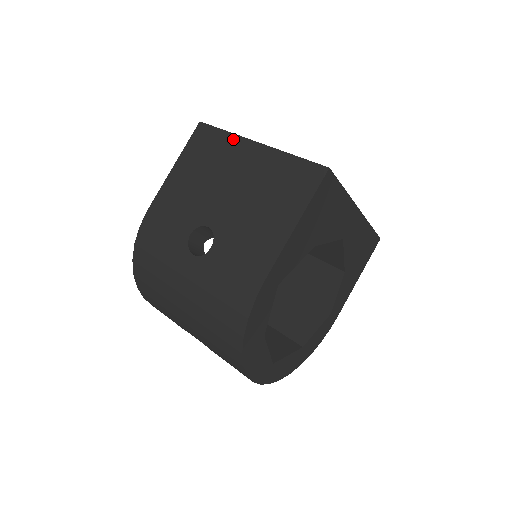
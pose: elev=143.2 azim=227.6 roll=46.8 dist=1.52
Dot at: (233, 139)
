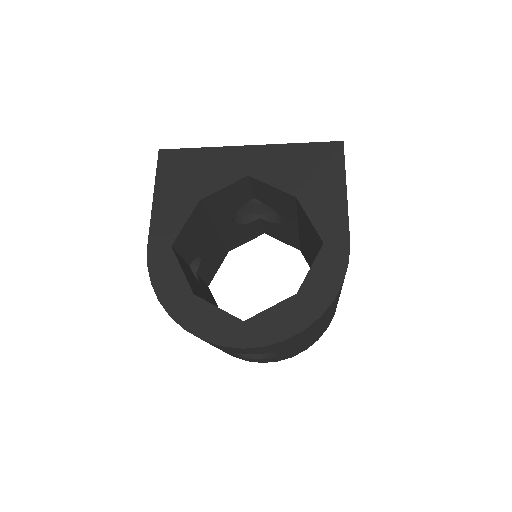
Dot at: occluded
